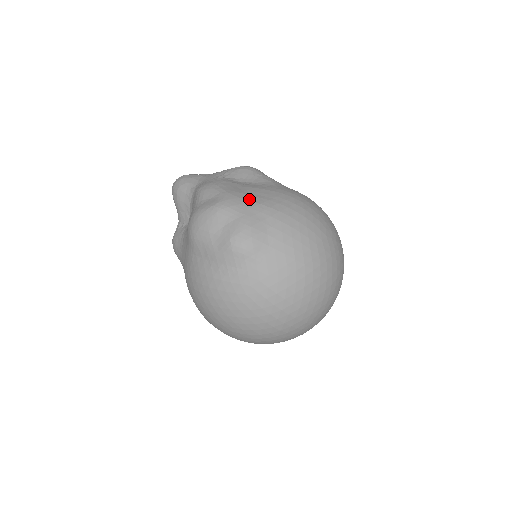
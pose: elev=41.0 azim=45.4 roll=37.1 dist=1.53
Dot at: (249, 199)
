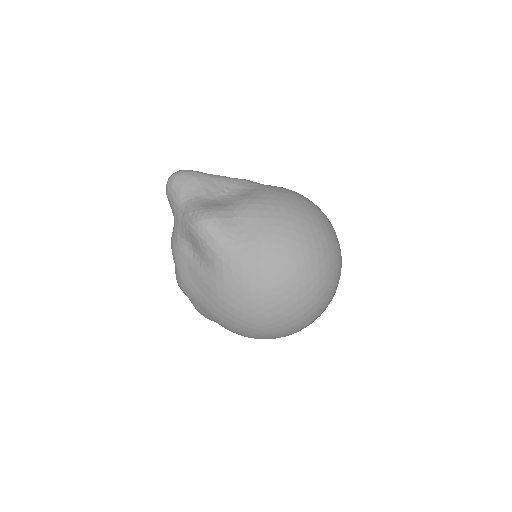
Dot at: (193, 292)
